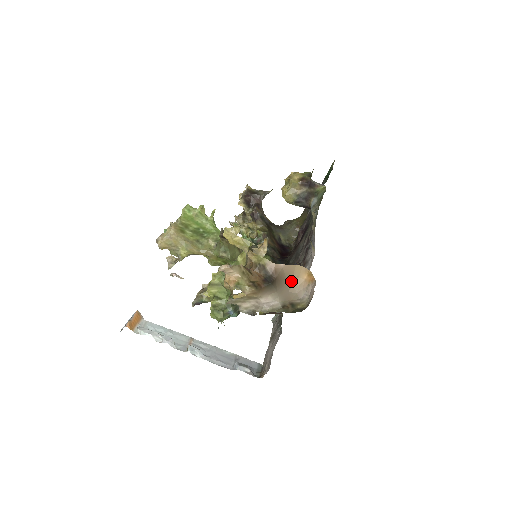
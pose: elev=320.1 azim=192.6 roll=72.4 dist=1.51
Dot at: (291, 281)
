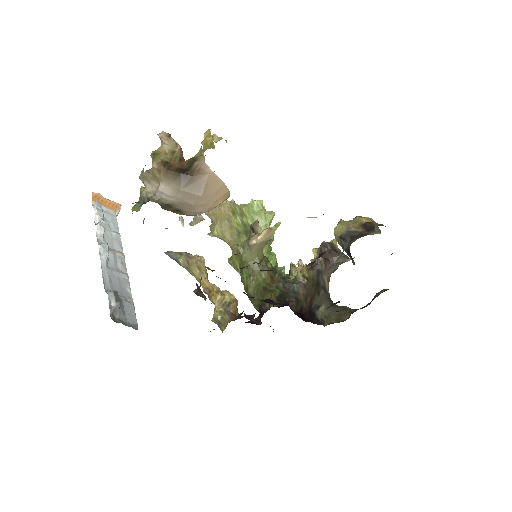
Dot at: (206, 198)
